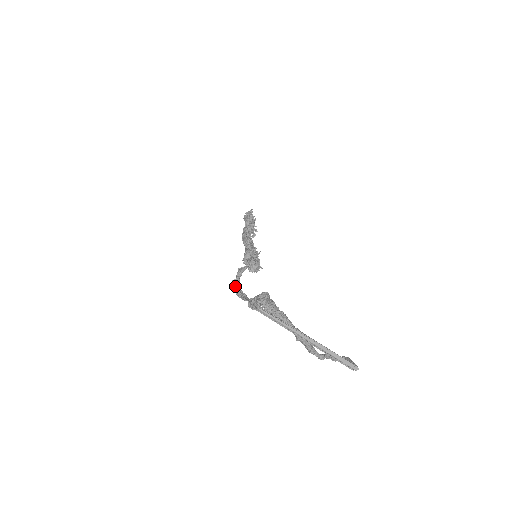
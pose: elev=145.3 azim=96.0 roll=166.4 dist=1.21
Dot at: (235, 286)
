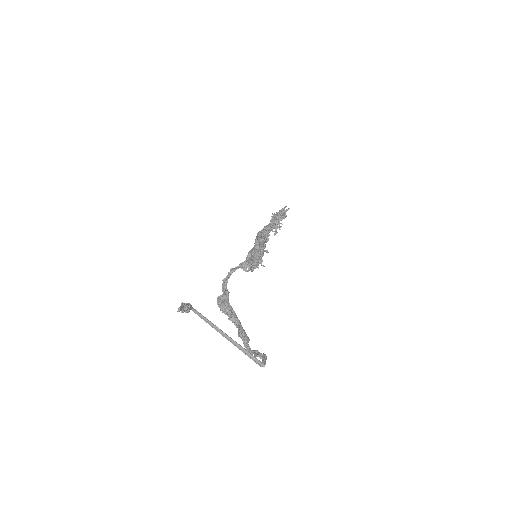
Dot at: (222, 284)
